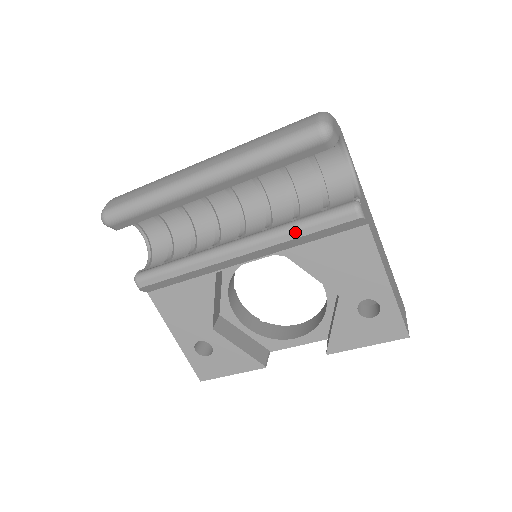
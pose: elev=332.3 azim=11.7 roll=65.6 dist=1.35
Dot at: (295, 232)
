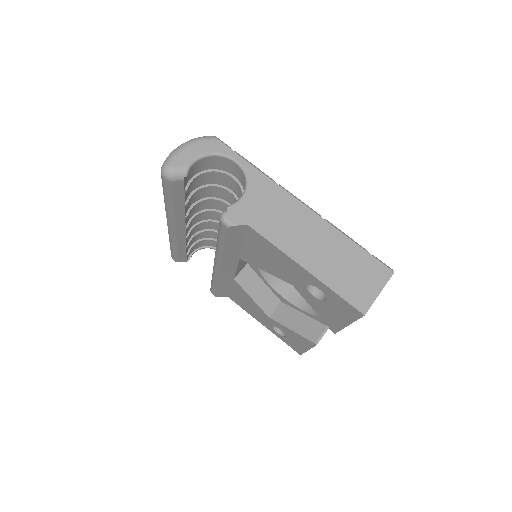
Dot at: (219, 247)
